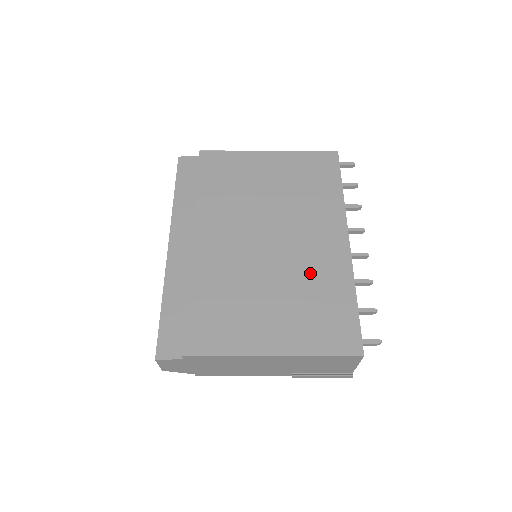
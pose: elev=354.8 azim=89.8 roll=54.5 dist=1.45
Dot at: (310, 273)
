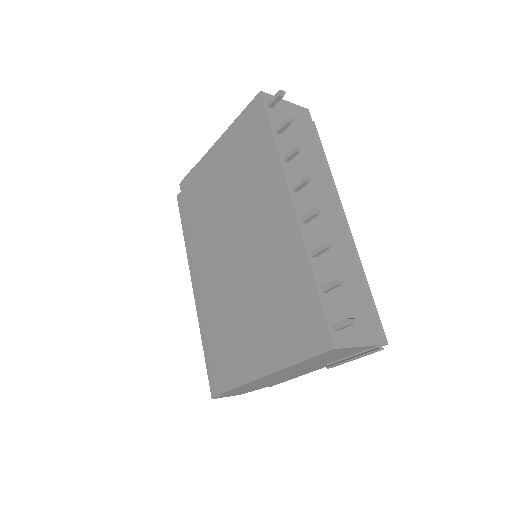
Dot at: (272, 268)
